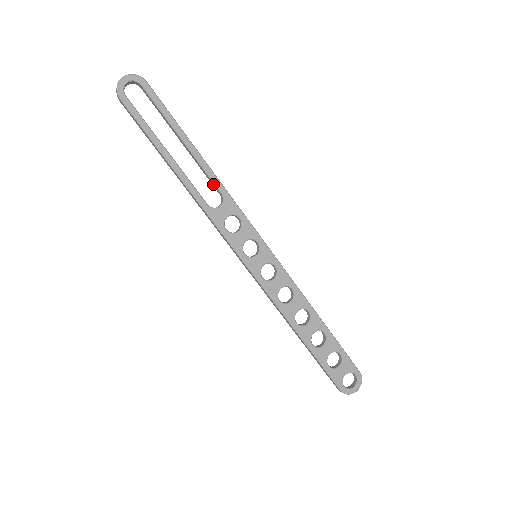
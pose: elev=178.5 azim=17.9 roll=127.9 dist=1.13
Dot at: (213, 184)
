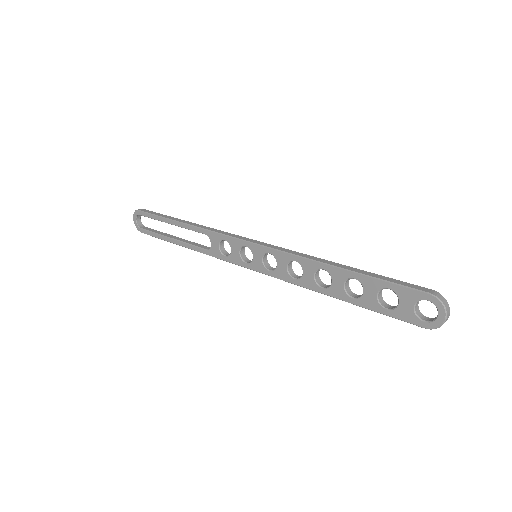
Dot at: (199, 232)
